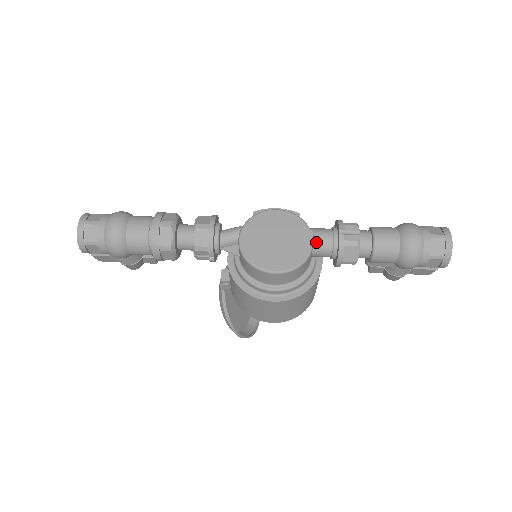
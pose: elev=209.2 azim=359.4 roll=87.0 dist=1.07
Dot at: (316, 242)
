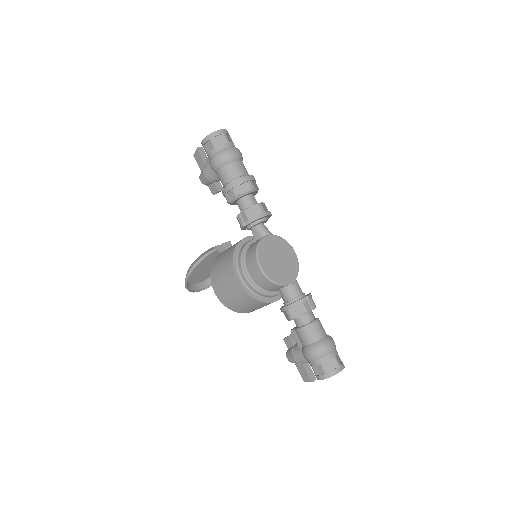
Dot at: (291, 286)
